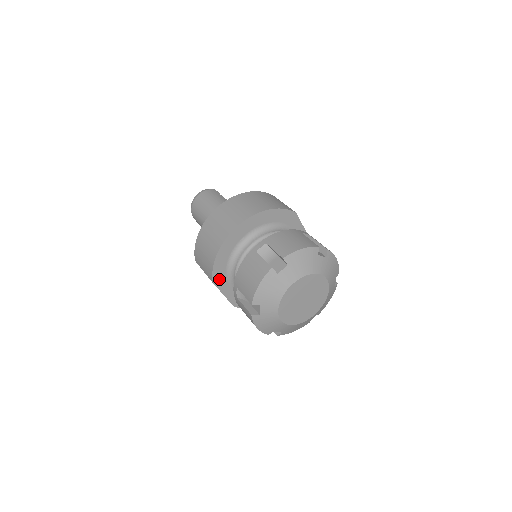
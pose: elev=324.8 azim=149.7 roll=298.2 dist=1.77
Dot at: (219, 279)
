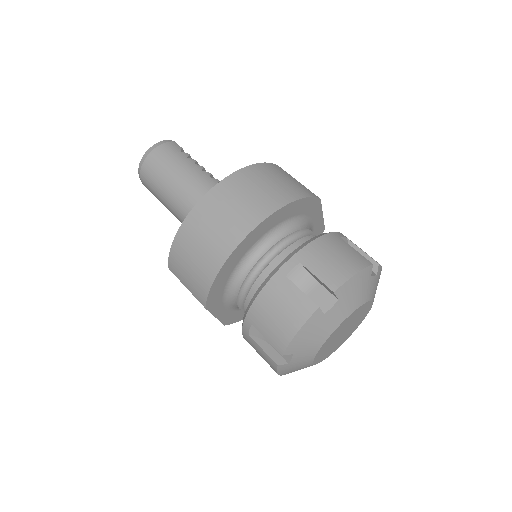
Dot at: (214, 302)
